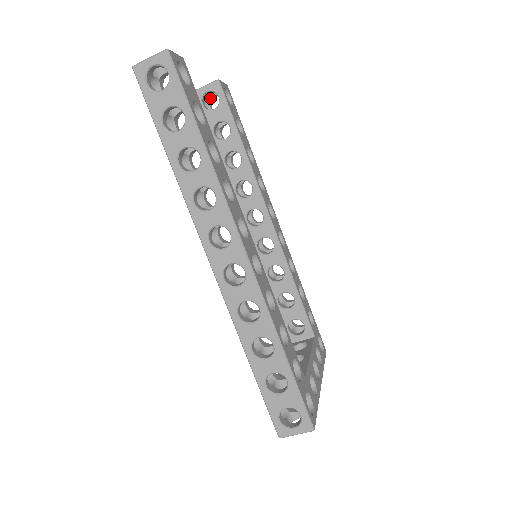
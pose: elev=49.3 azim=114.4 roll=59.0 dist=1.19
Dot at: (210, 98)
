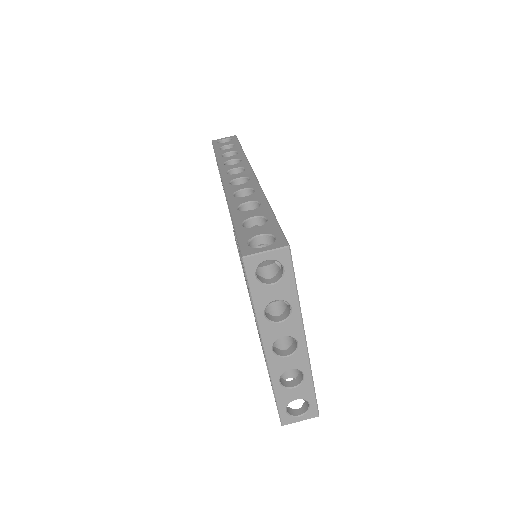
Dot at: occluded
